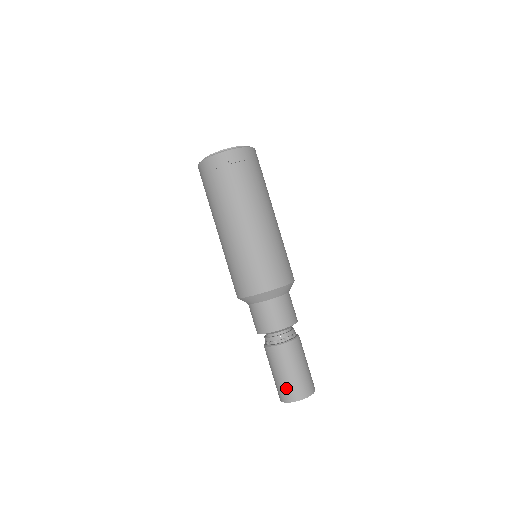
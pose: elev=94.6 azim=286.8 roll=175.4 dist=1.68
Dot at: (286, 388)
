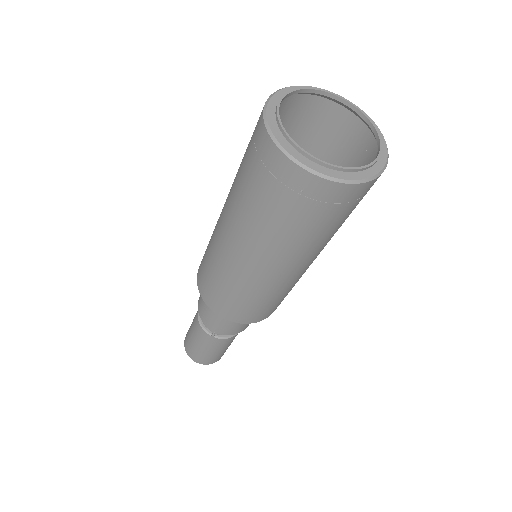
Dot at: (191, 349)
